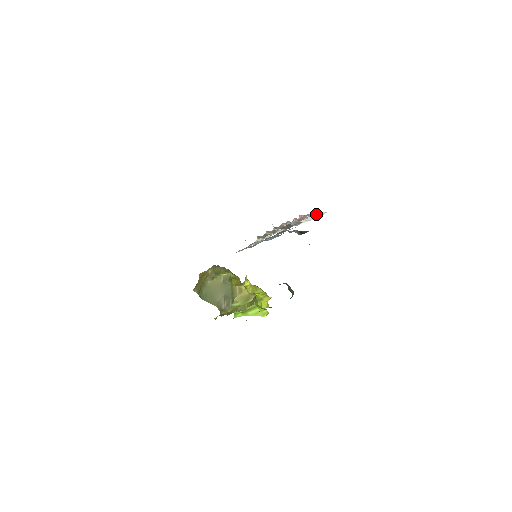
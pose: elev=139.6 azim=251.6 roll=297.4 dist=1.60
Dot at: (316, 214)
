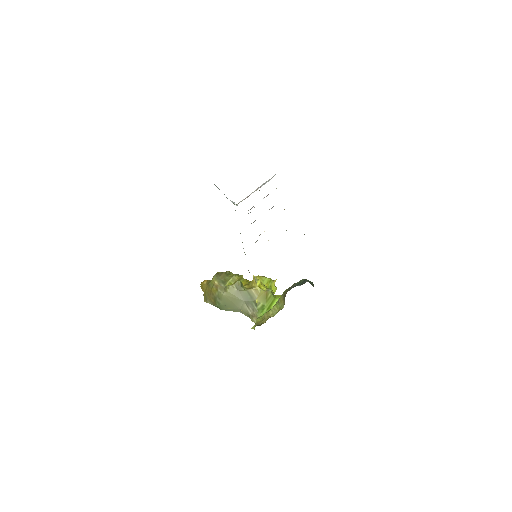
Dot at: (270, 179)
